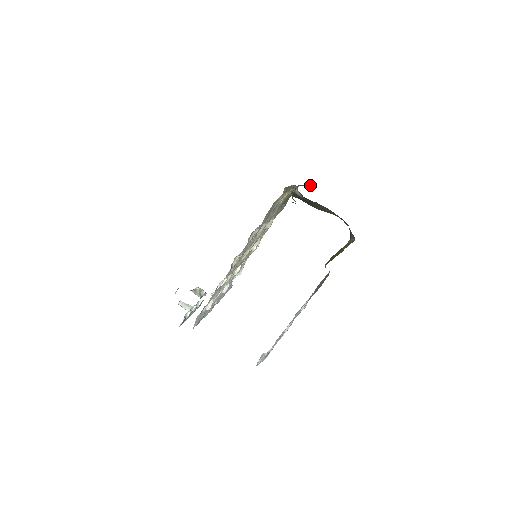
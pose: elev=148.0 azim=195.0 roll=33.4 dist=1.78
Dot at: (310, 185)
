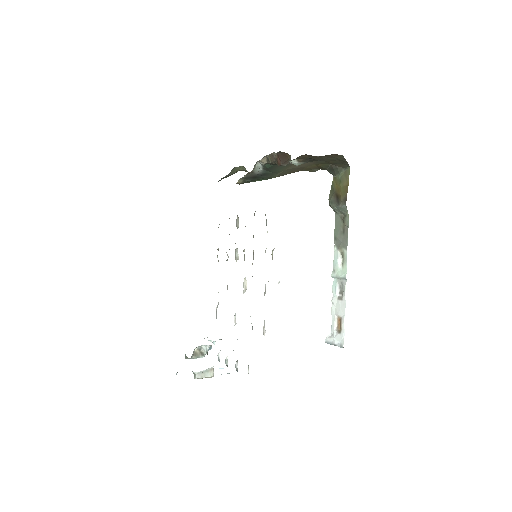
Dot at: (232, 172)
